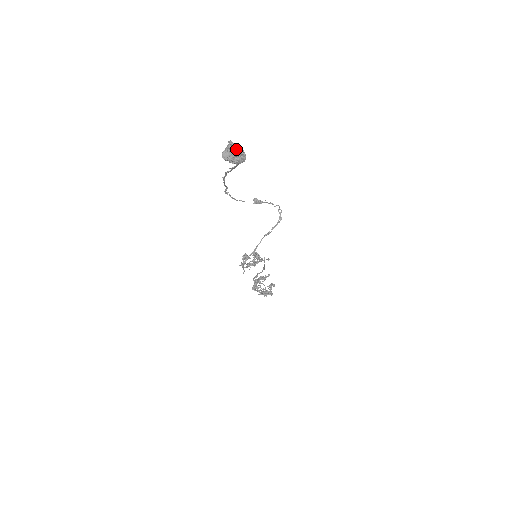
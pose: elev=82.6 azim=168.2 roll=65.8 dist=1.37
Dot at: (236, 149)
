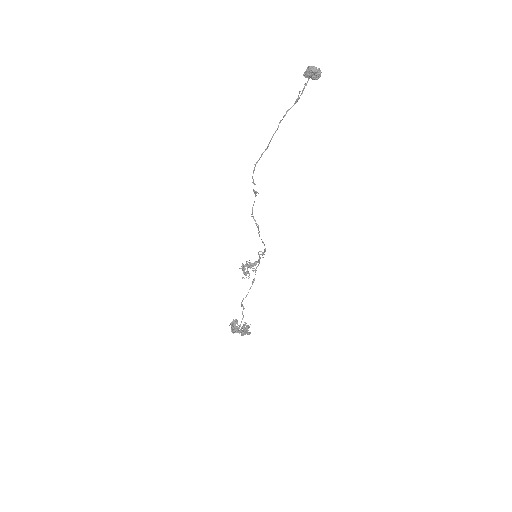
Dot at: (315, 69)
